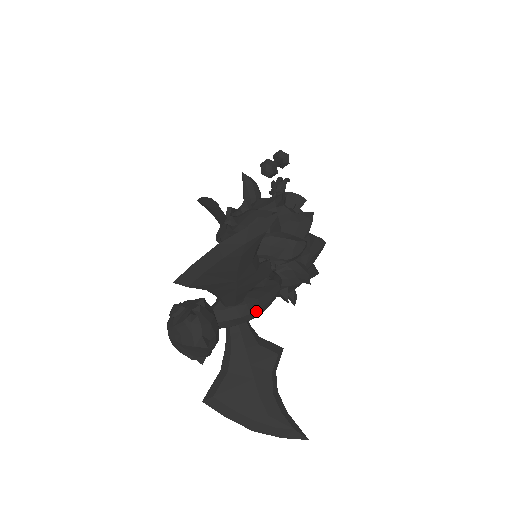
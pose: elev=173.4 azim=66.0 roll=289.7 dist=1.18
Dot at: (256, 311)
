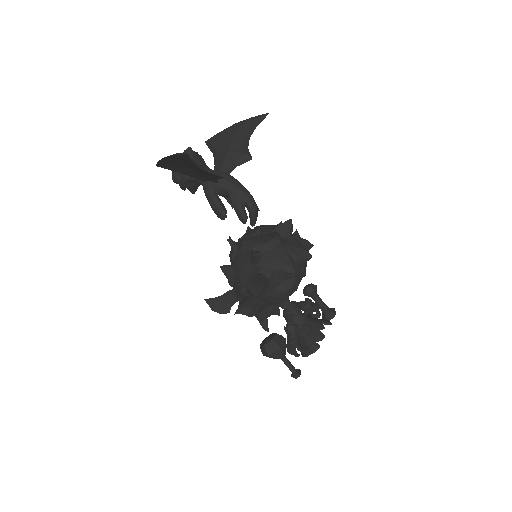
Dot at: (227, 176)
